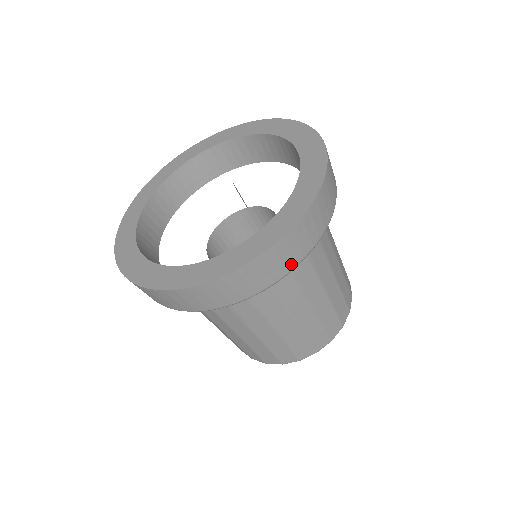
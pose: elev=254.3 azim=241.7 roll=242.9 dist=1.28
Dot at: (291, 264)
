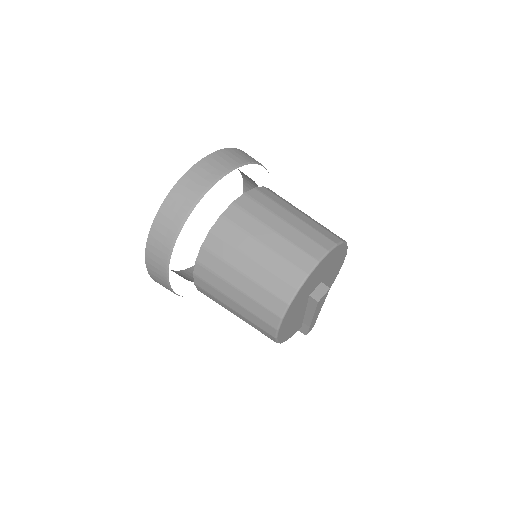
Dot at: (240, 161)
